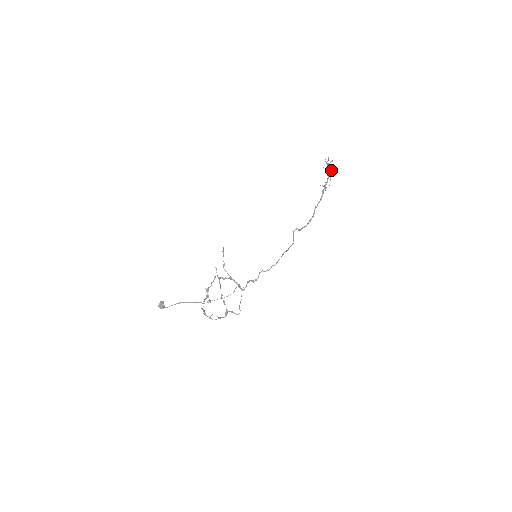
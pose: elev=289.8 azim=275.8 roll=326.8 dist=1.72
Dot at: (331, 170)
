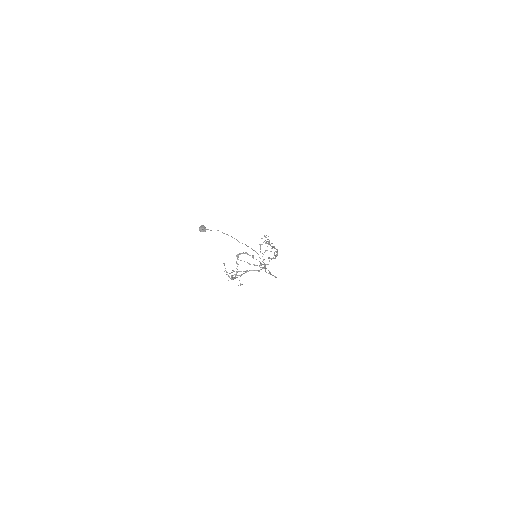
Dot at: (267, 243)
